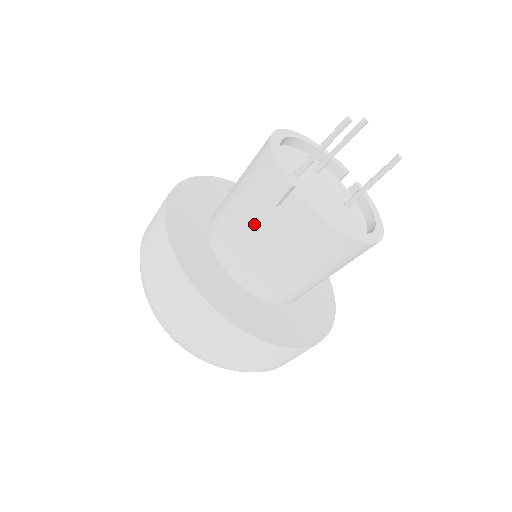
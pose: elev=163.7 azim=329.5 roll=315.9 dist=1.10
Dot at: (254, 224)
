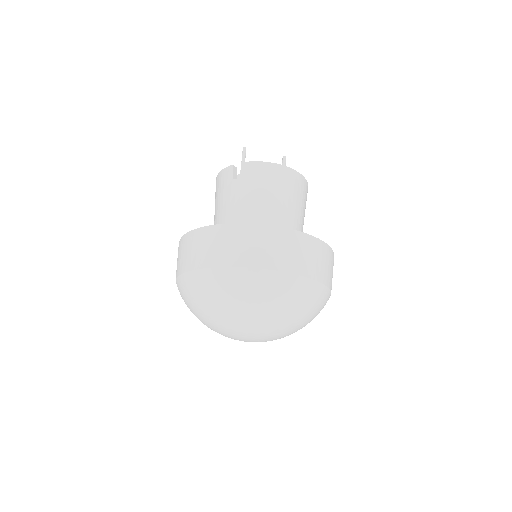
Dot at: (230, 199)
